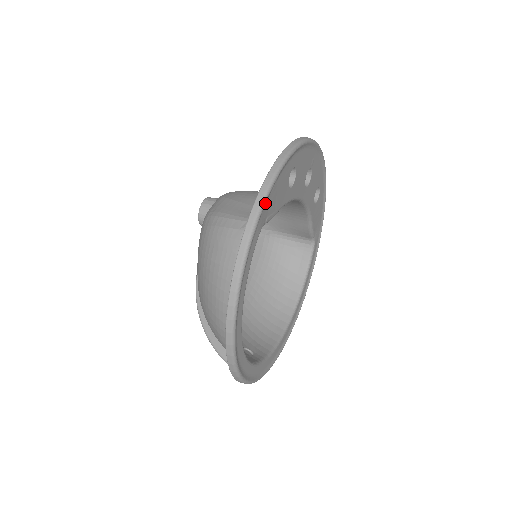
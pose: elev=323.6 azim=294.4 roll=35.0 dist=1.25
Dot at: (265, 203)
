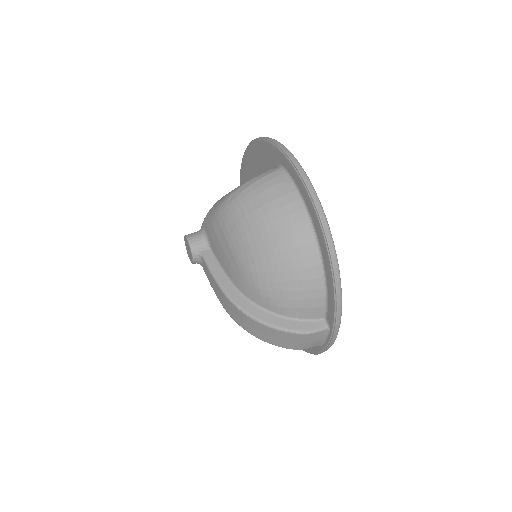
Dot at: occluded
